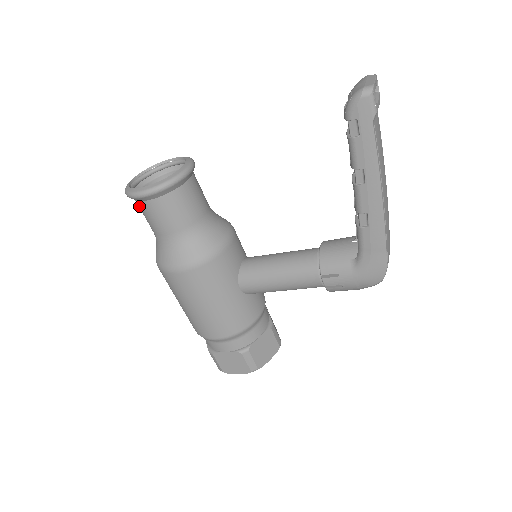
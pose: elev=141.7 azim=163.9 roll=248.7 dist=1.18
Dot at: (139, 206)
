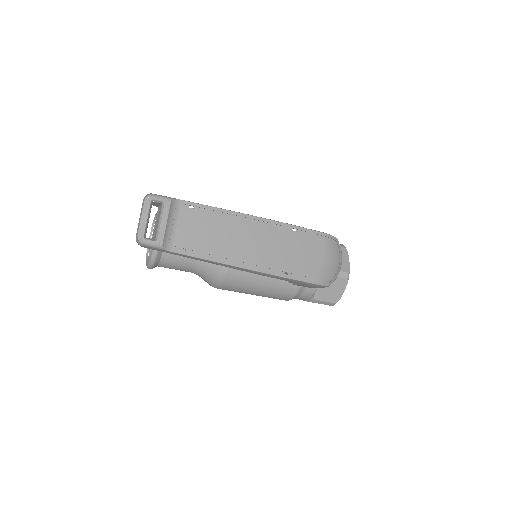
Dot at: occluded
